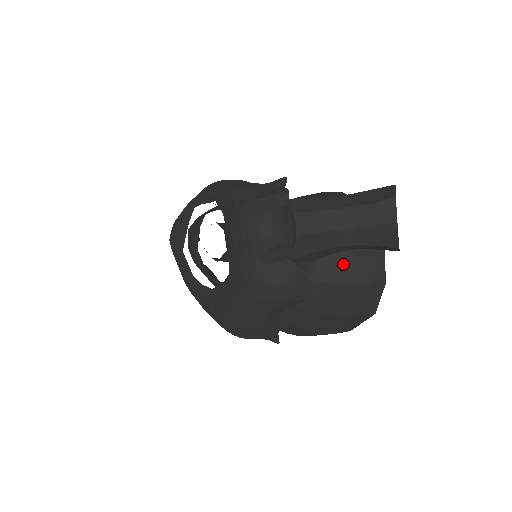
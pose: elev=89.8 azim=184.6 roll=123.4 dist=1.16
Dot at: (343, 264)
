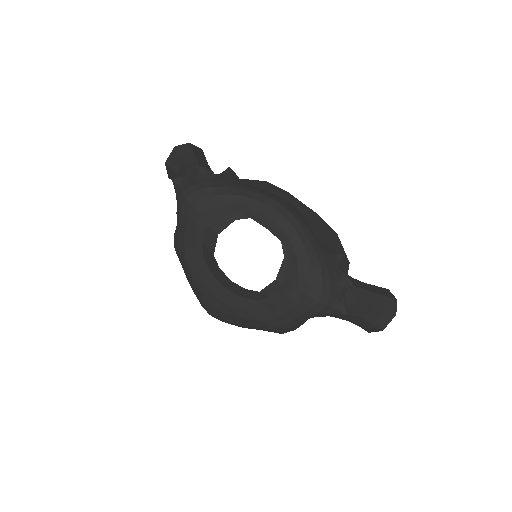
Dot at: occluded
